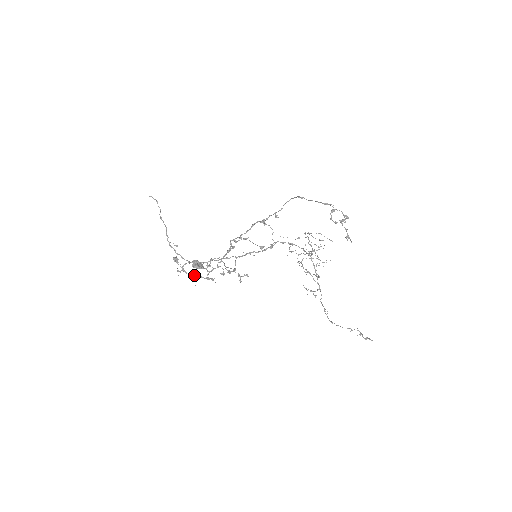
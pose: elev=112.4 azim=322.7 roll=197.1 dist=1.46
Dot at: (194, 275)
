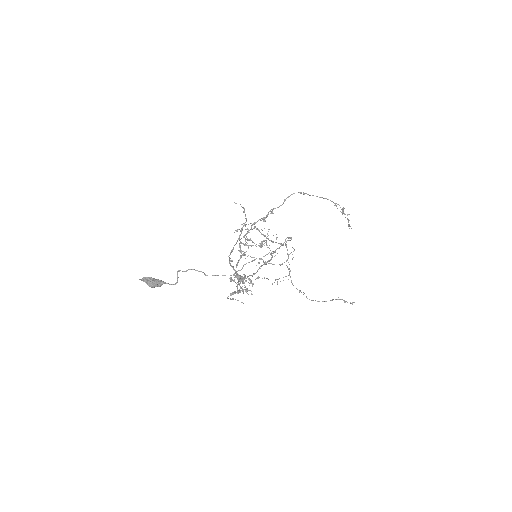
Dot at: (233, 292)
